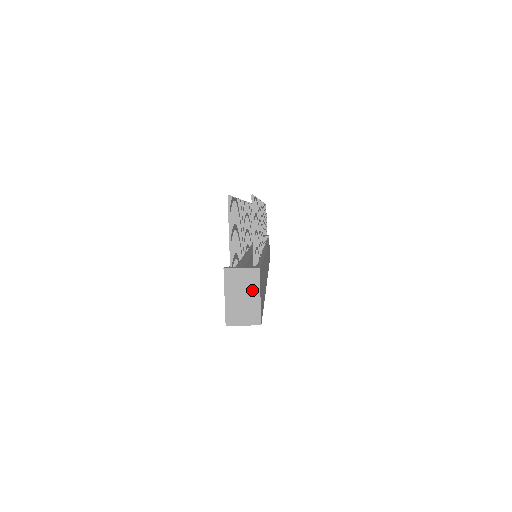
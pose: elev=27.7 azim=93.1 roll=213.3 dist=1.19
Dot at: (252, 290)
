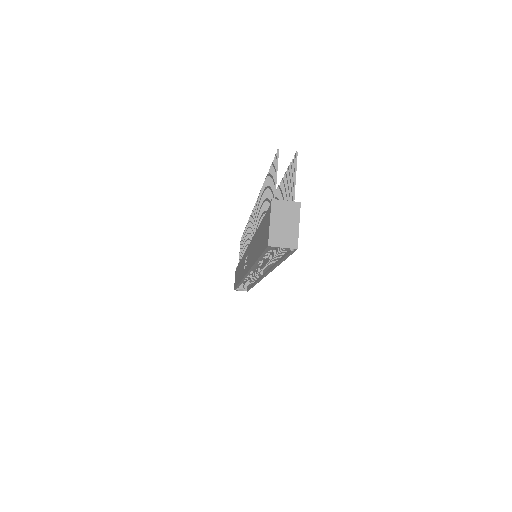
Dot at: (293, 219)
